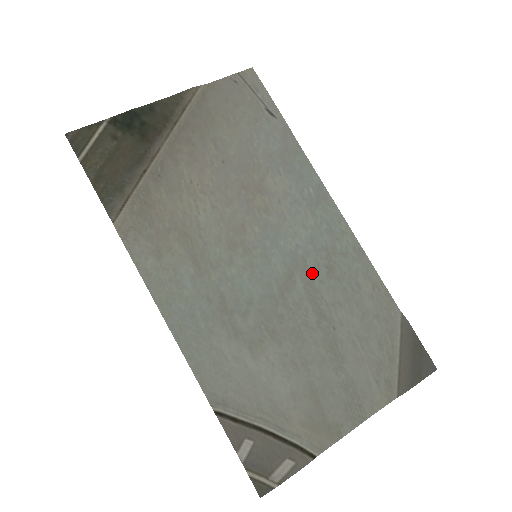
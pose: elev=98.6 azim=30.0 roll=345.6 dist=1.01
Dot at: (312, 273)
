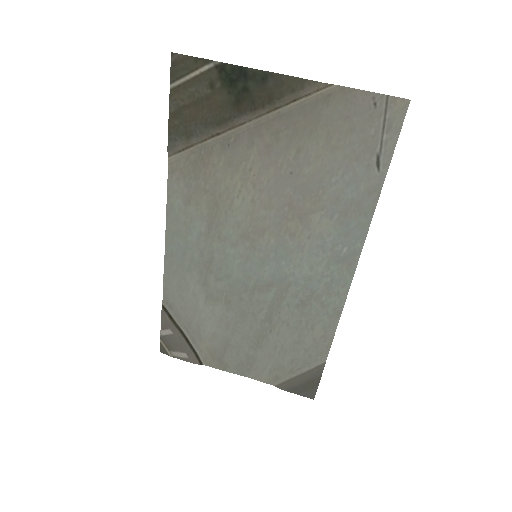
Dot at: (287, 296)
